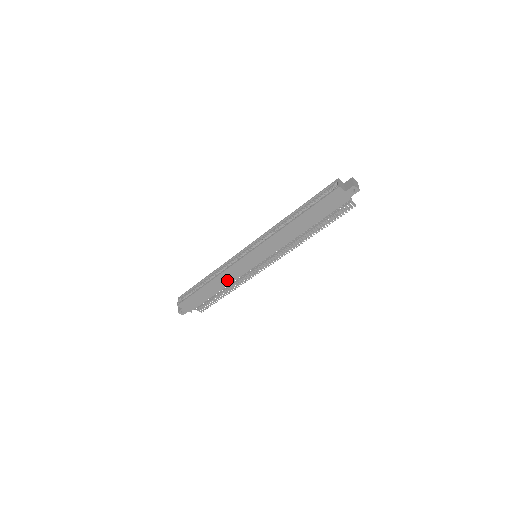
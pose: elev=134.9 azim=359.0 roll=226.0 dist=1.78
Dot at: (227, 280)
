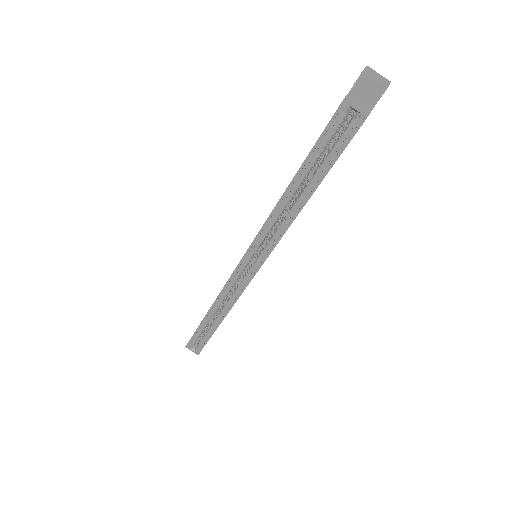
Dot at: occluded
